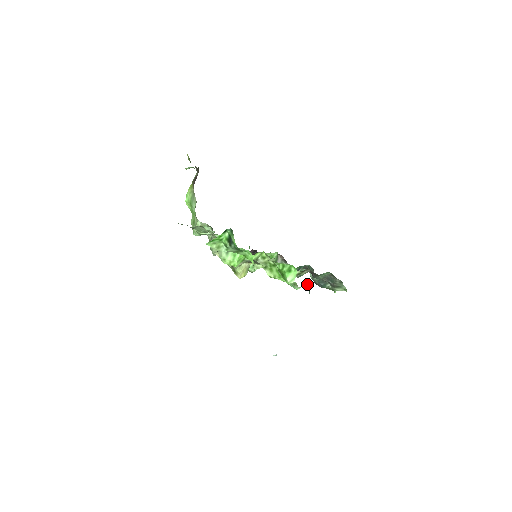
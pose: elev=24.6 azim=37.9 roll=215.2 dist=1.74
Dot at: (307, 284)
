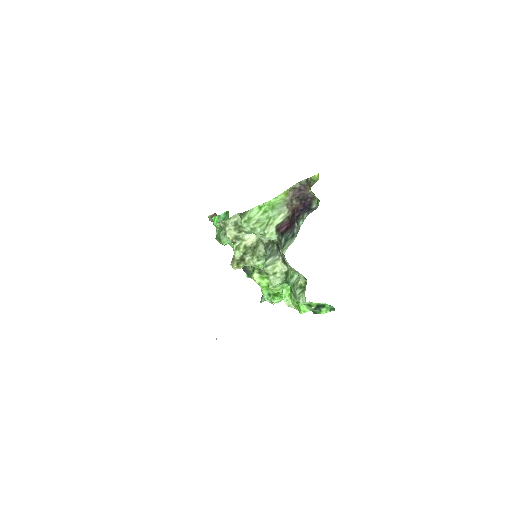
Dot at: occluded
